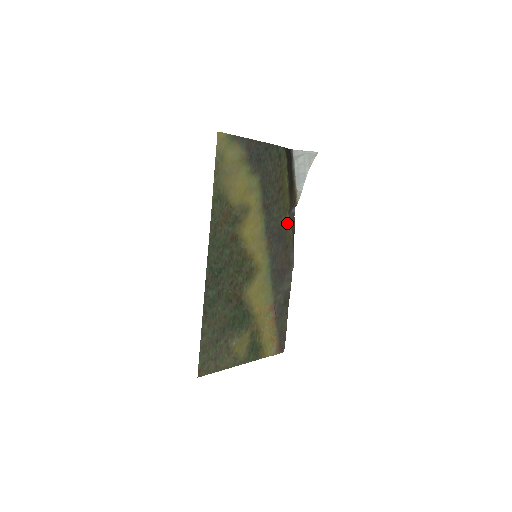
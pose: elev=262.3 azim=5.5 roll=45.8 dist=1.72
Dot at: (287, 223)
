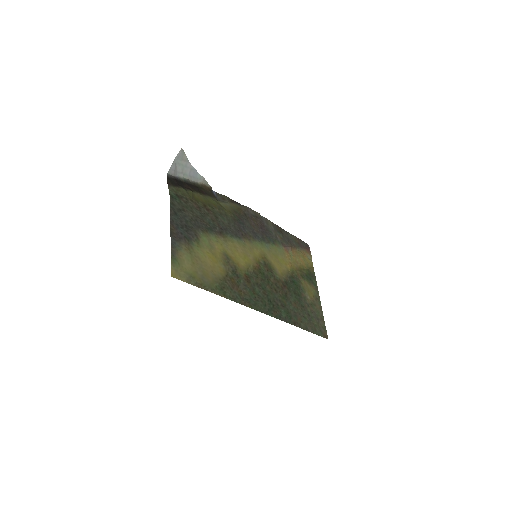
Dot at: (228, 208)
